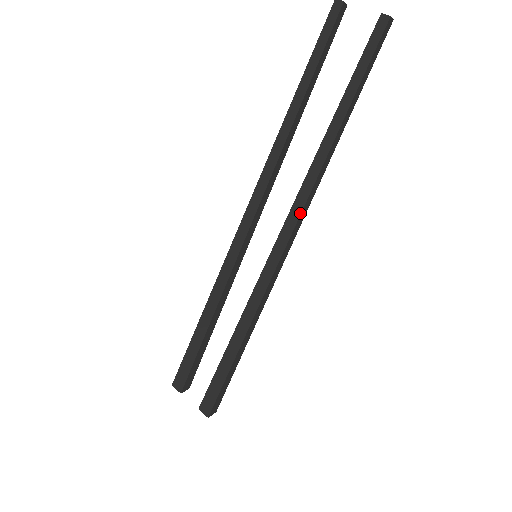
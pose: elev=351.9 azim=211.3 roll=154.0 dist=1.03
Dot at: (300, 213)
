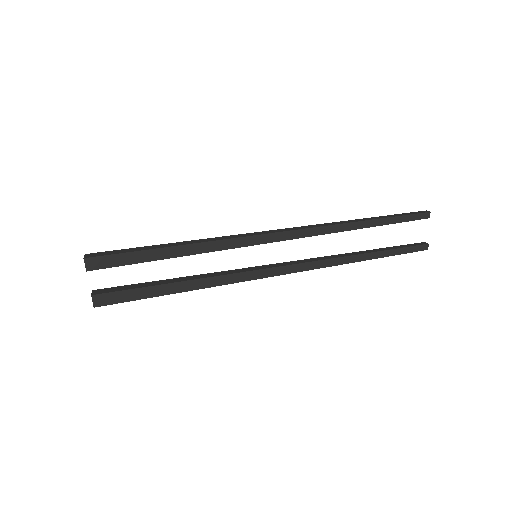
Dot at: (307, 270)
